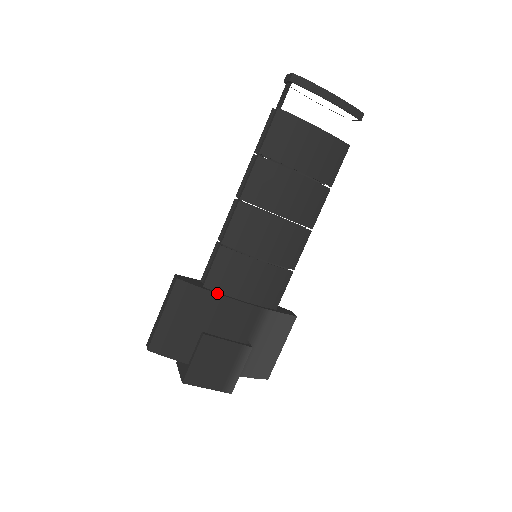
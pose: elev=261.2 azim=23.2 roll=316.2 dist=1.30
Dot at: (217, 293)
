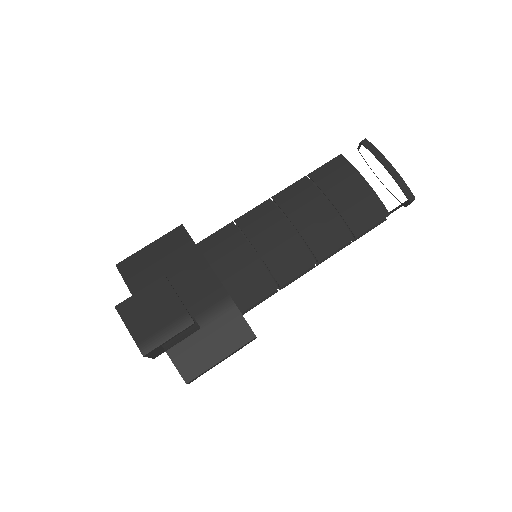
Dot at: (202, 253)
